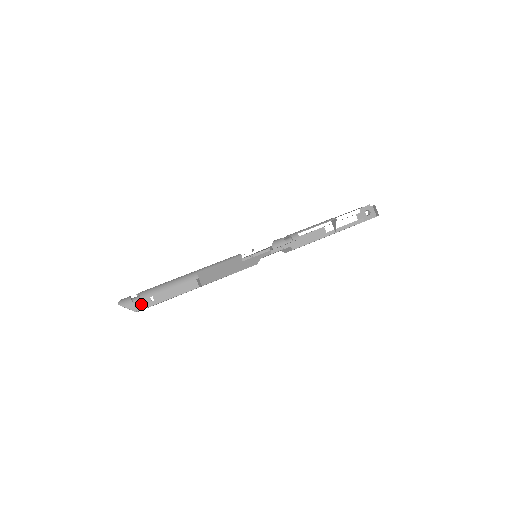
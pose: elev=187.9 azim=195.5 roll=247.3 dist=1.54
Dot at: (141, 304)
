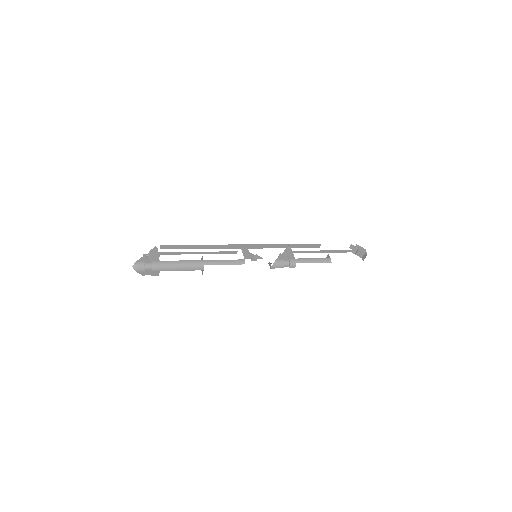
Dot at: (150, 271)
